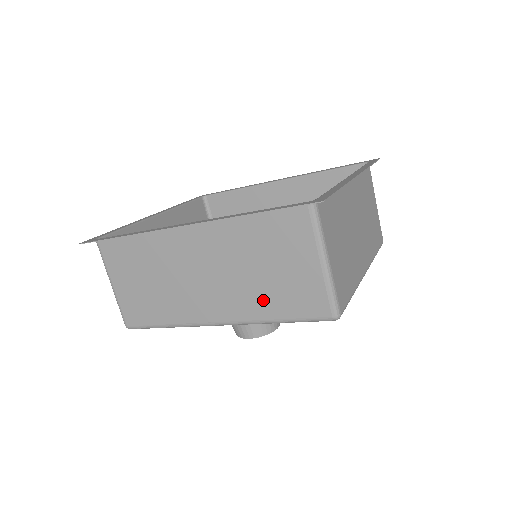
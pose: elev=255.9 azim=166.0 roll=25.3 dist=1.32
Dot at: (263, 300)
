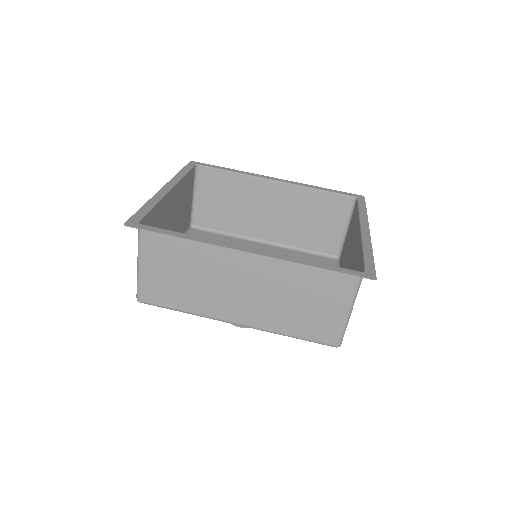
Dot at: (287, 320)
